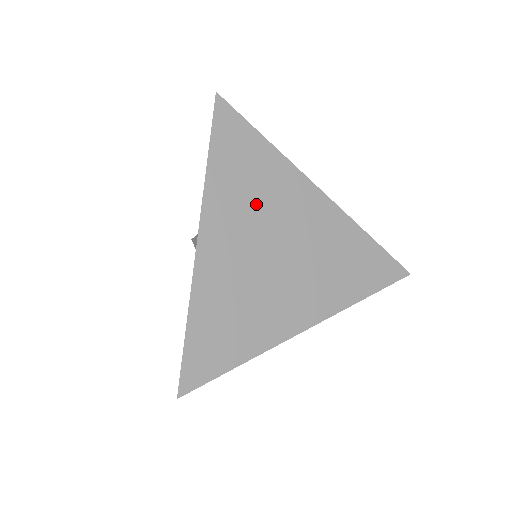
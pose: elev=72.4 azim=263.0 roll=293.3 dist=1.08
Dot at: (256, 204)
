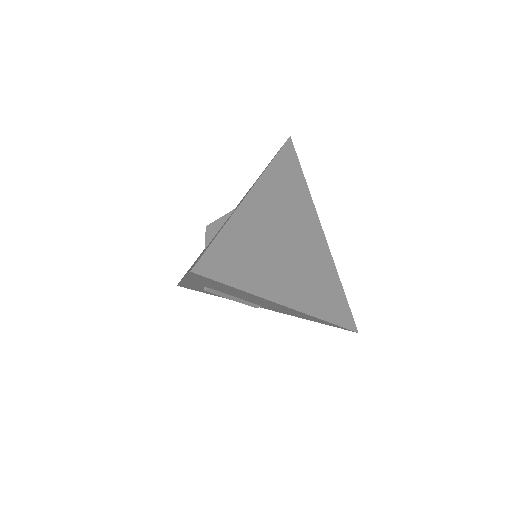
Dot at: (288, 205)
